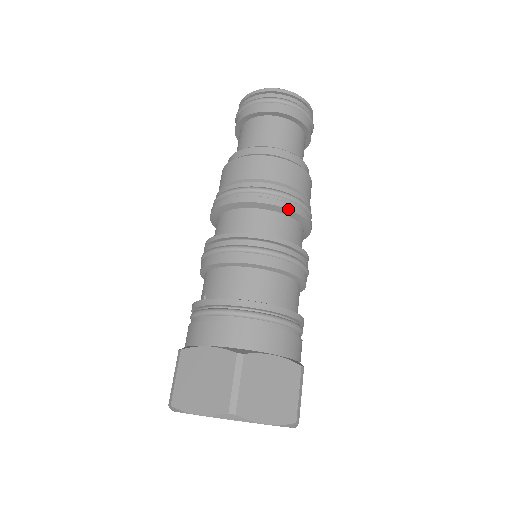
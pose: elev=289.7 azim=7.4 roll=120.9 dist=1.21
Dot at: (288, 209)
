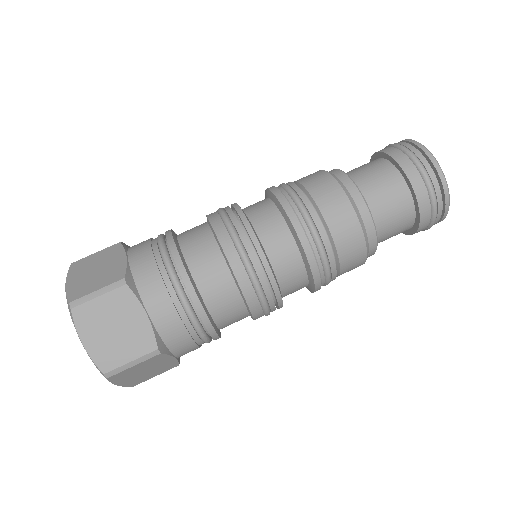
Dot at: (301, 242)
